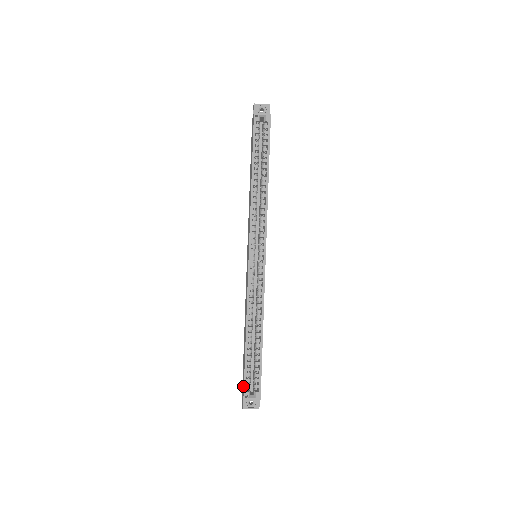
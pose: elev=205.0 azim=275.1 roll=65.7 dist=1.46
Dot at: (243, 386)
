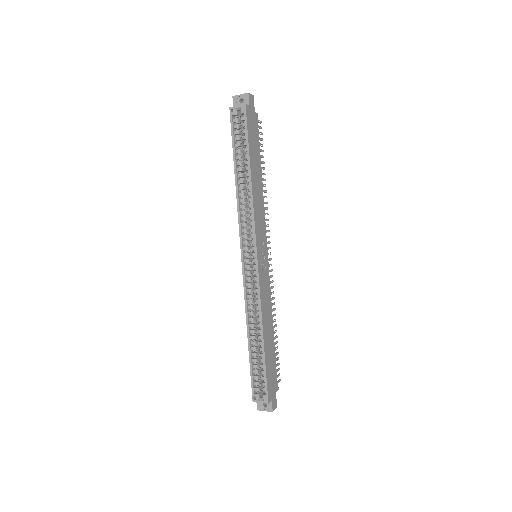
Dot at: (254, 388)
